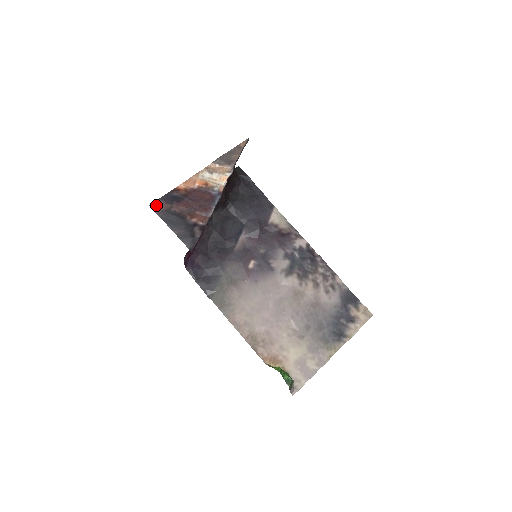
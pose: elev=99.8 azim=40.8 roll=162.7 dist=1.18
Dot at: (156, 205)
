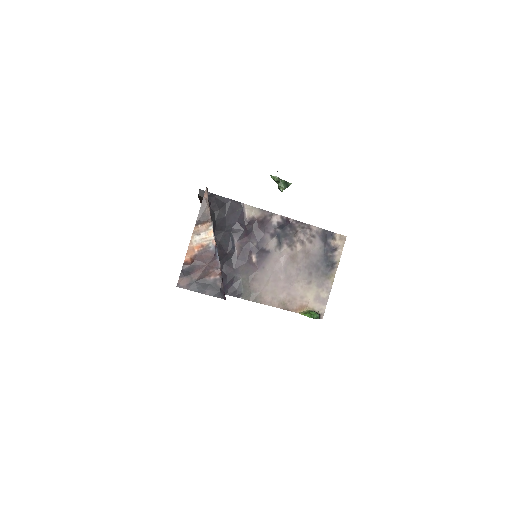
Dot at: (181, 283)
